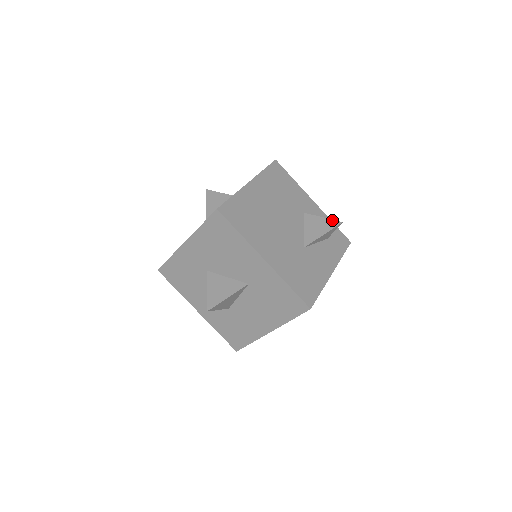
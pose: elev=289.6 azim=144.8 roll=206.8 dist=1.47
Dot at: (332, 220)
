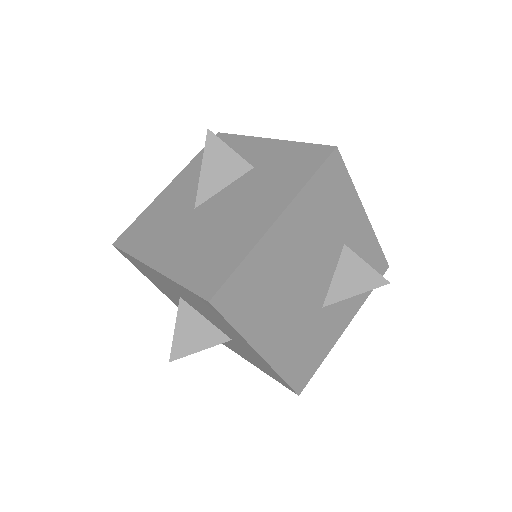
Dot at: (378, 274)
